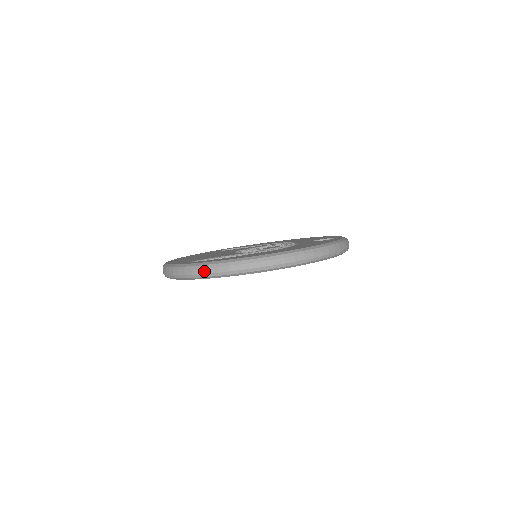
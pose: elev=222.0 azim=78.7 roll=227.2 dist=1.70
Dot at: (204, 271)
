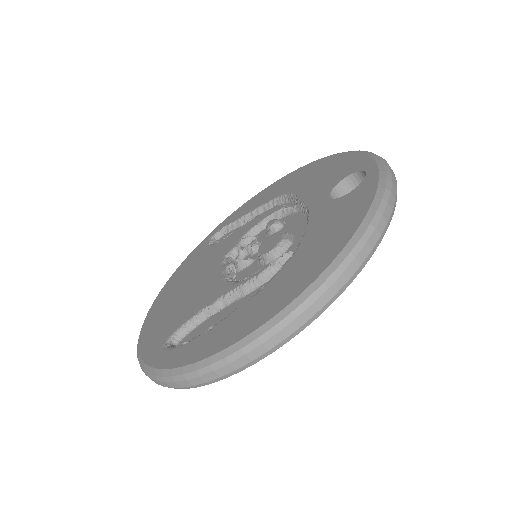
Dot at: (183, 384)
